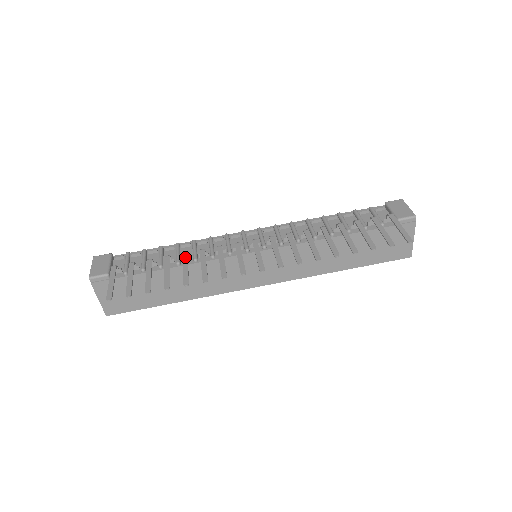
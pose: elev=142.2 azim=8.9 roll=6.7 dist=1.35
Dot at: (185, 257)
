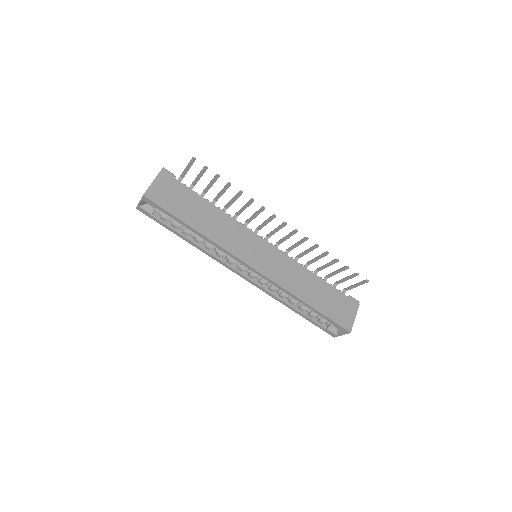
Dot at: (229, 205)
